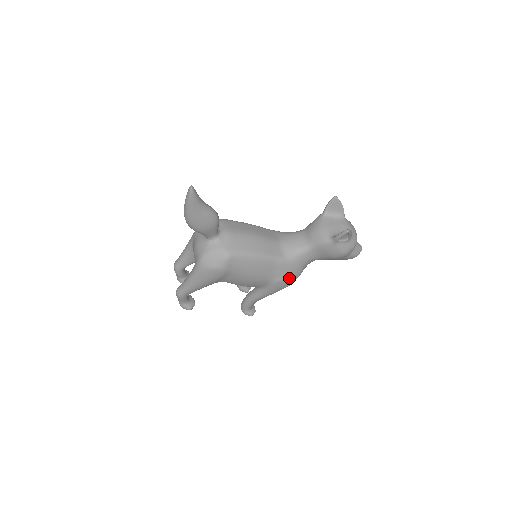
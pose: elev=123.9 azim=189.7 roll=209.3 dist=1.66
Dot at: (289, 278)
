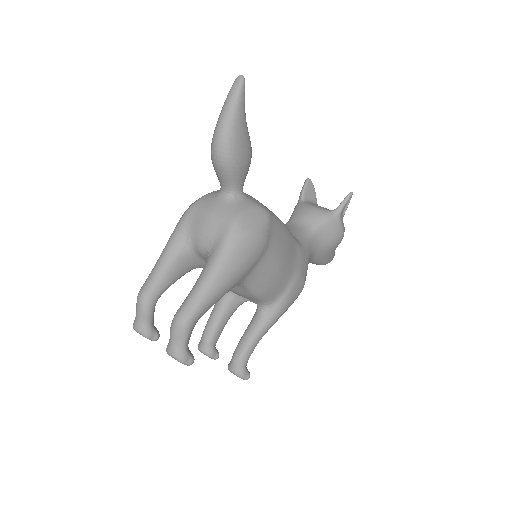
Dot at: (304, 276)
